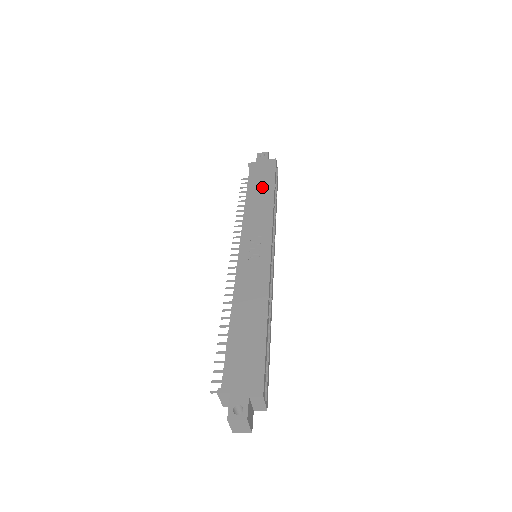
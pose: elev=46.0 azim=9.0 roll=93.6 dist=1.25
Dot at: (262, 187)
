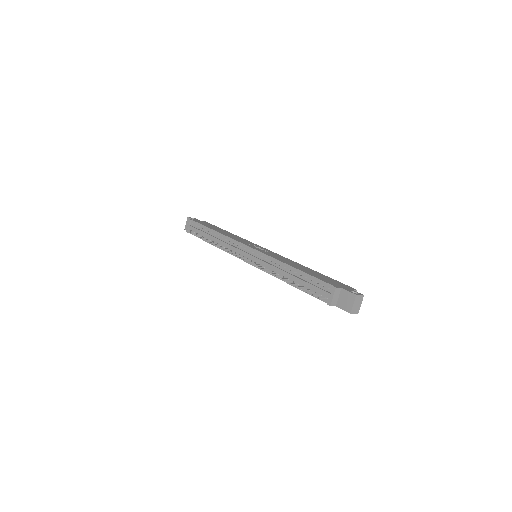
Dot at: (218, 229)
